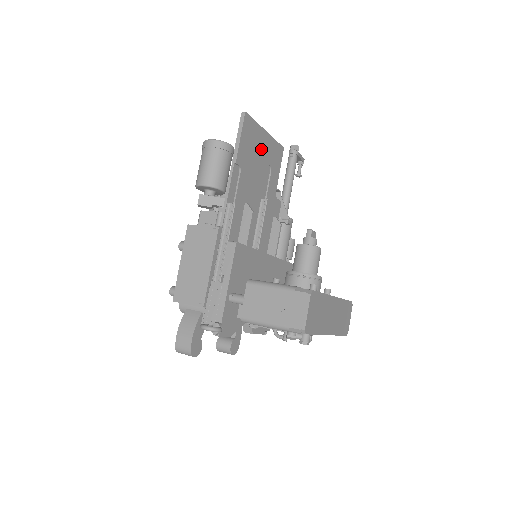
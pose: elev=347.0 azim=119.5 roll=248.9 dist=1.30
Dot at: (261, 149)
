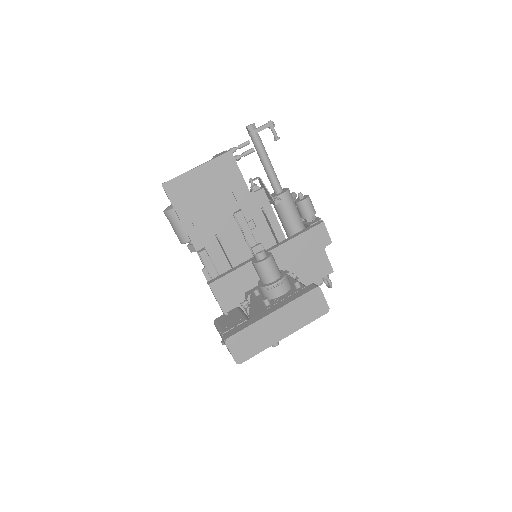
Dot at: (202, 184)
